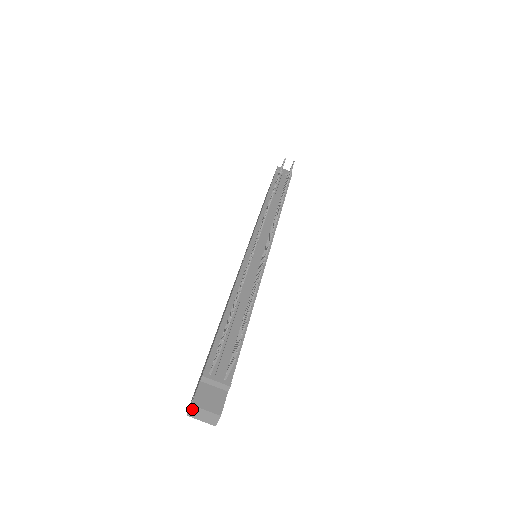
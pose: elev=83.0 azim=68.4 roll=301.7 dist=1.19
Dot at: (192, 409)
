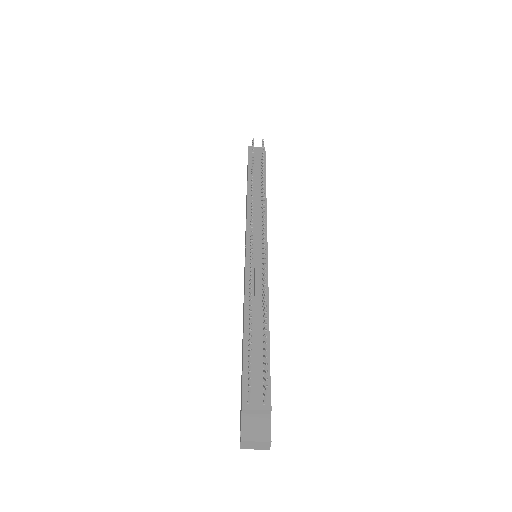
Dot at: (243, 444)
